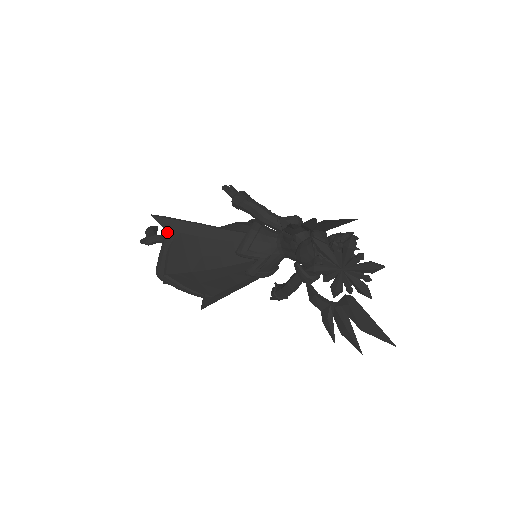
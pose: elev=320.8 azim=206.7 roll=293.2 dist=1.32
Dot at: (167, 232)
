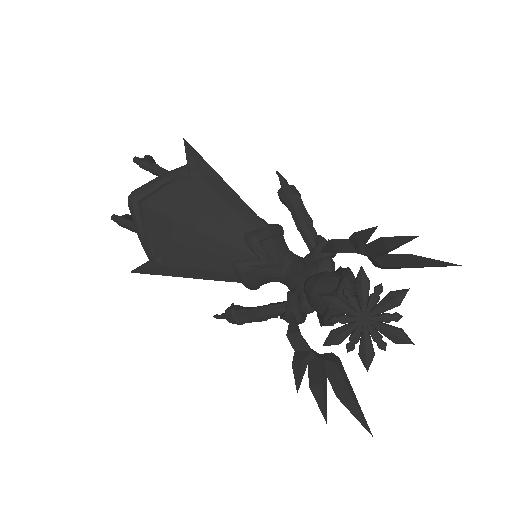
Dot at: (185, 165)
